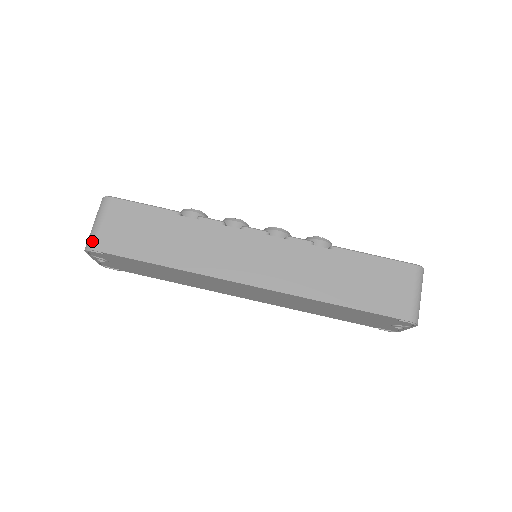
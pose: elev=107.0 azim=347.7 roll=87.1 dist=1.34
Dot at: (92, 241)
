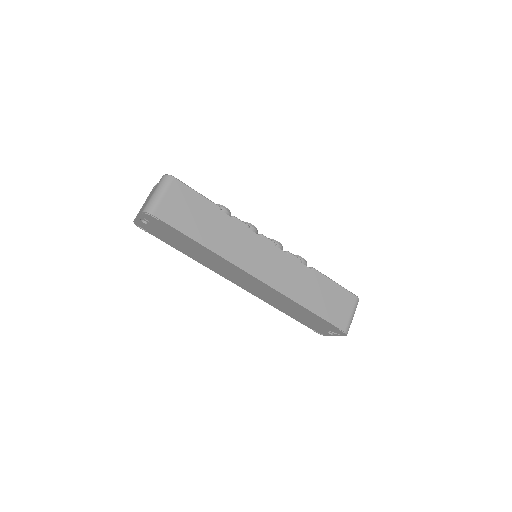
Dot at: (153, 208)
